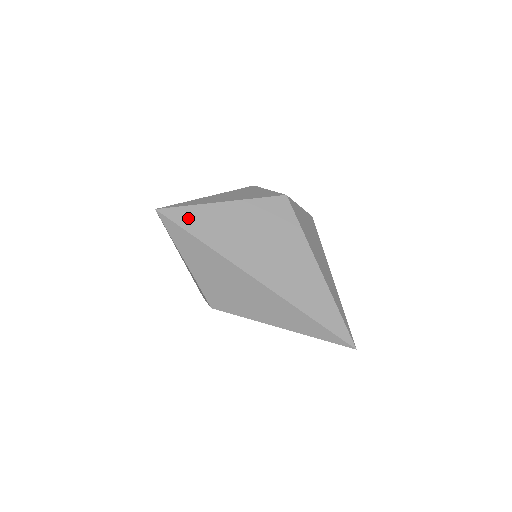
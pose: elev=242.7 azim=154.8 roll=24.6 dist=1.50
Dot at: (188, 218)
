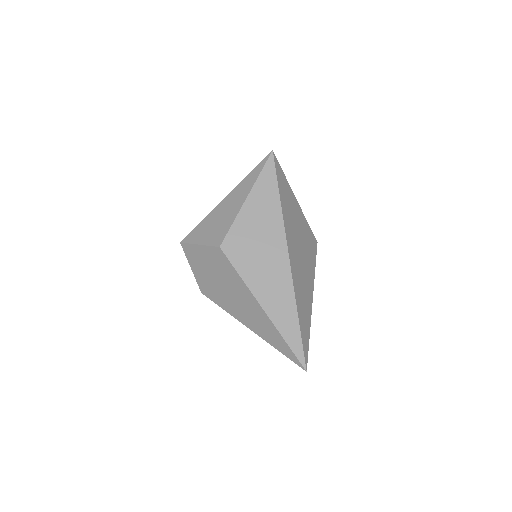
Dot at: (282, 180)
